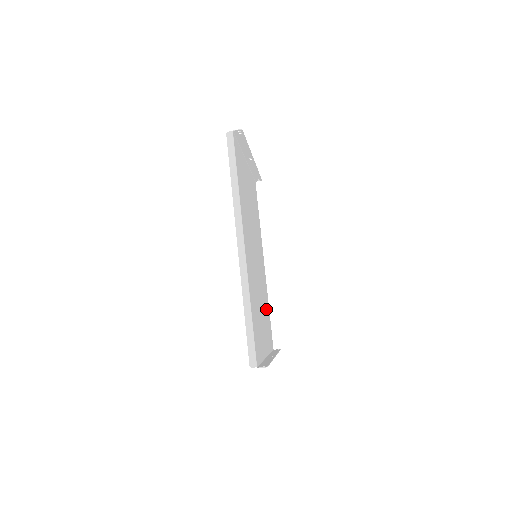
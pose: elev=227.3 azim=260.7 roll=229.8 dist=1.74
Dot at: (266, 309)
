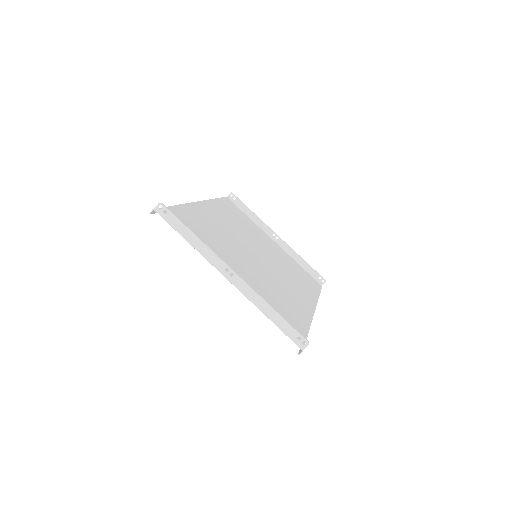
Dot at: (281, 304)
